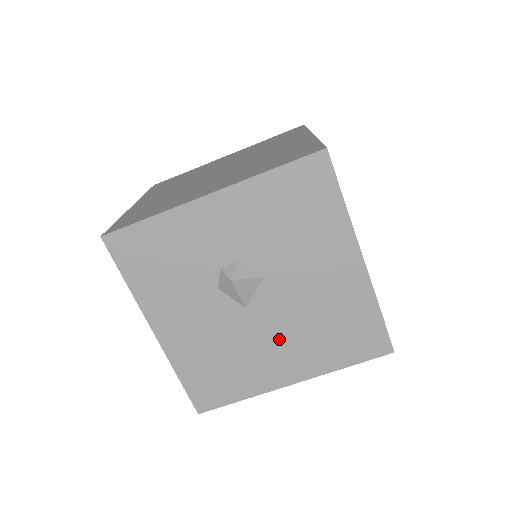
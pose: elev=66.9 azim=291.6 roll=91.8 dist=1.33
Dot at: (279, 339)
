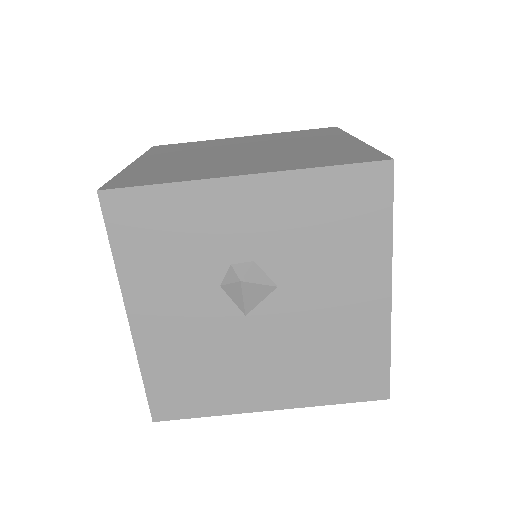
Dot at: (271, 358)
